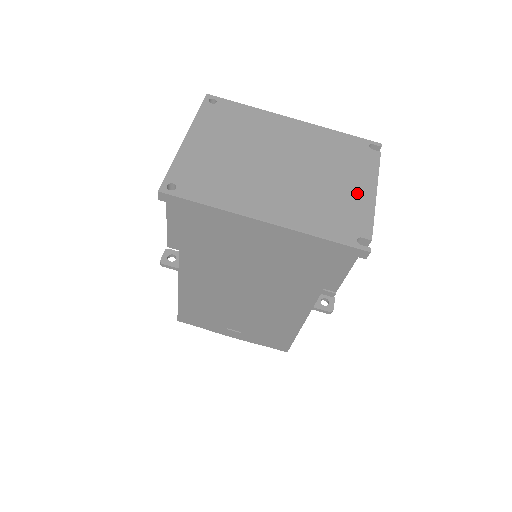
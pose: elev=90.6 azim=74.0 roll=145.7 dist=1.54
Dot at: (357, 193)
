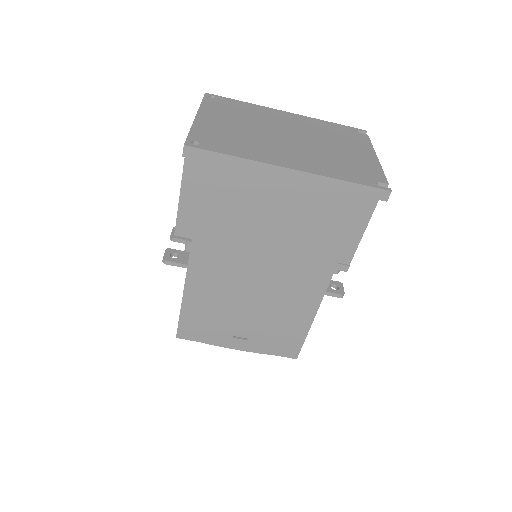
Dot at: (361, 156)
